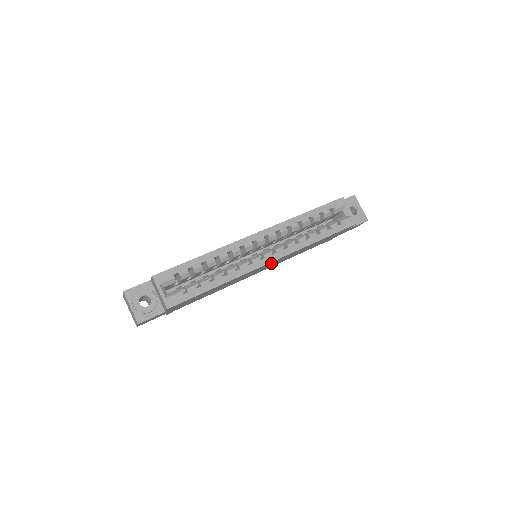
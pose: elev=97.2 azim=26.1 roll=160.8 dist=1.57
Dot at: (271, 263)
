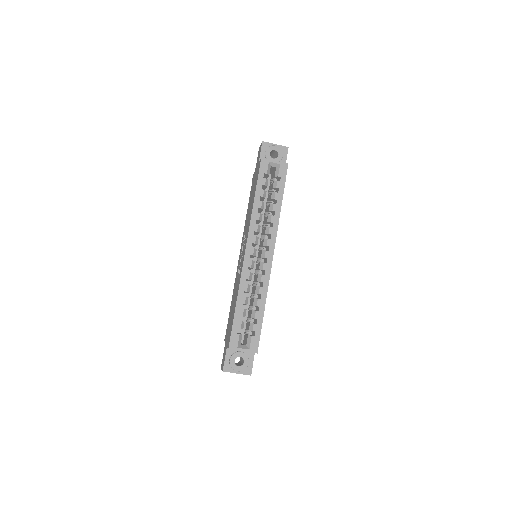
Dot at: occluded
